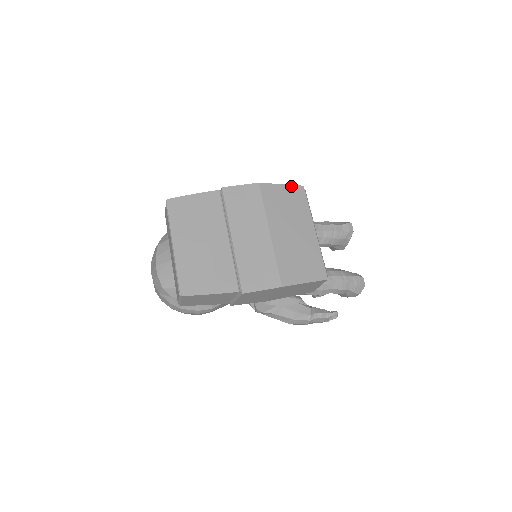
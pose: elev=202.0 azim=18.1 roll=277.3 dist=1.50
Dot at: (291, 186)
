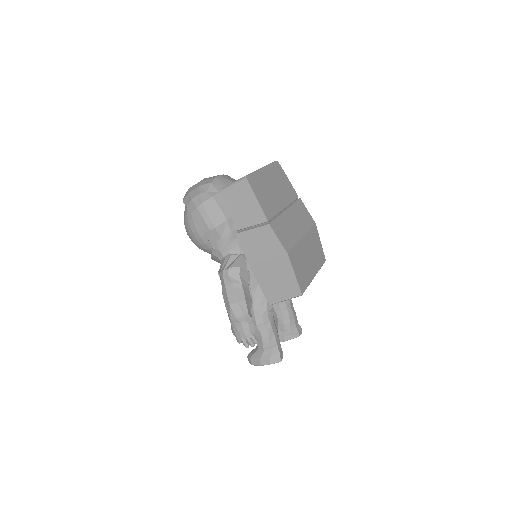
Dot at: occluded
